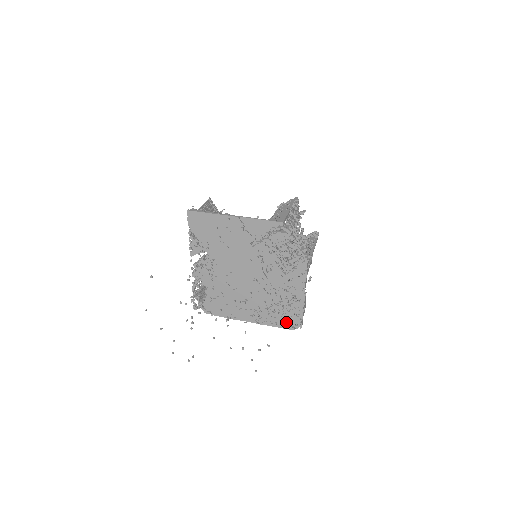
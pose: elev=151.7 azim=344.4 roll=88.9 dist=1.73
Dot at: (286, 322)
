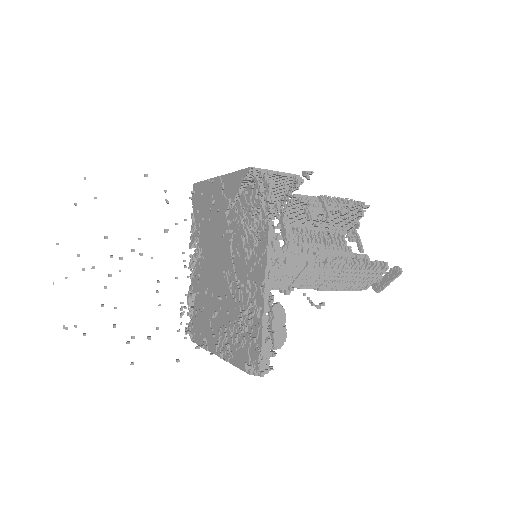
Dot at: (245, 356)
